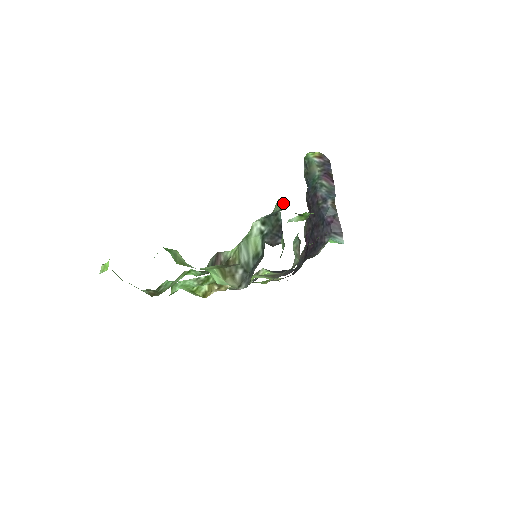
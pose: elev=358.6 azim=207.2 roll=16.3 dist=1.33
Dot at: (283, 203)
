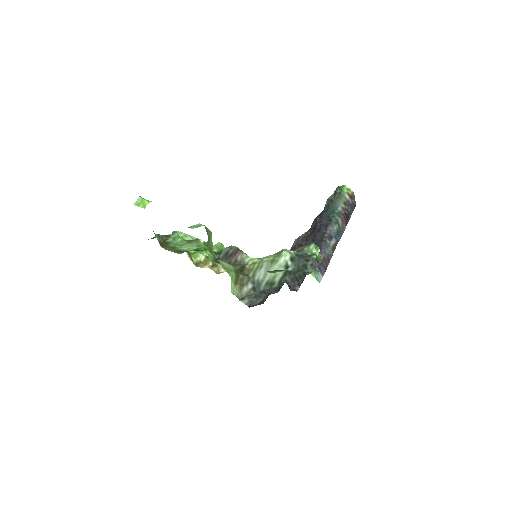
Dot at: (316, 250)
